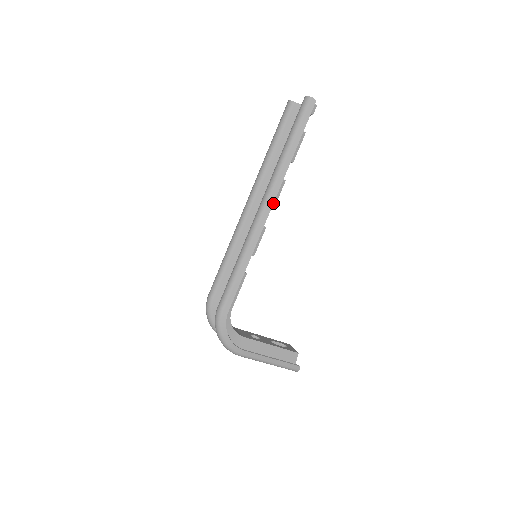
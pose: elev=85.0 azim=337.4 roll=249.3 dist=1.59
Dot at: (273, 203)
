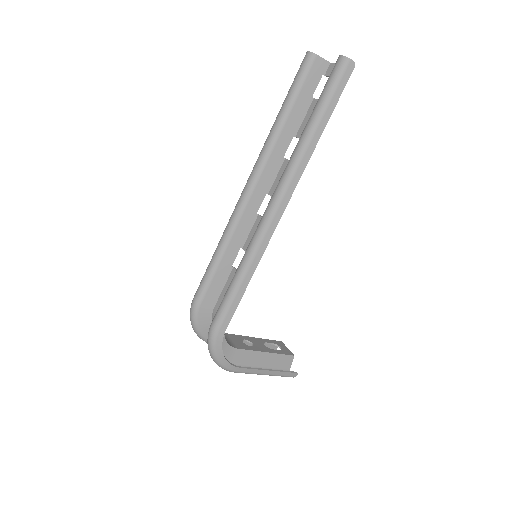
Dot at: occluded
